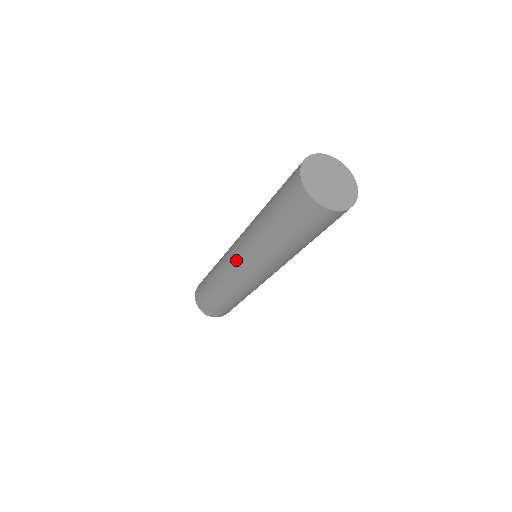
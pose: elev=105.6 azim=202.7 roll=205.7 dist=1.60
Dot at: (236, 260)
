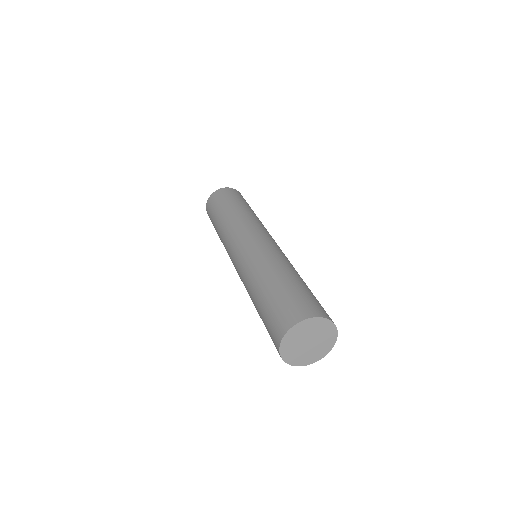
Dot at: (234, 257)
